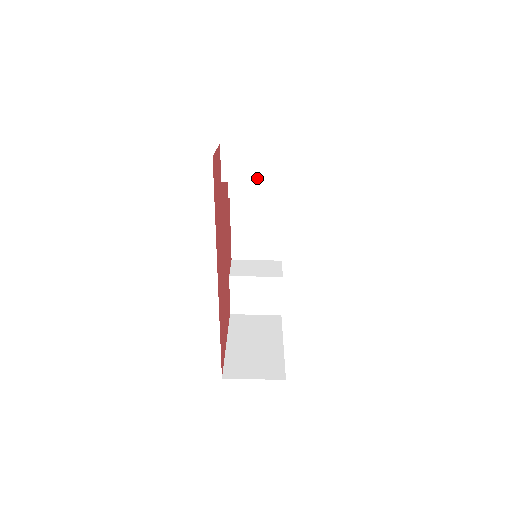
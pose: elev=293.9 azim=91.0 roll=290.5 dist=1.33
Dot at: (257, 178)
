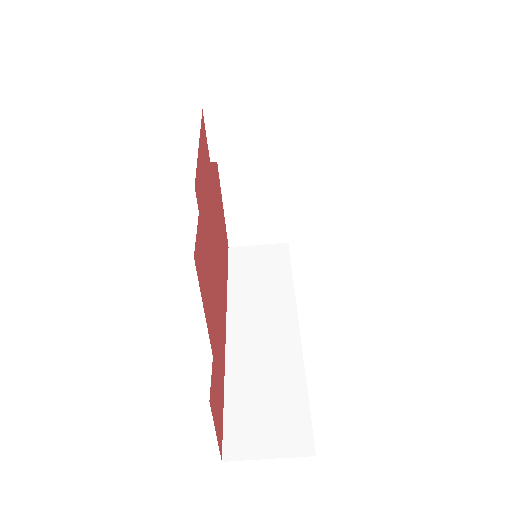
Dot at: occluded
